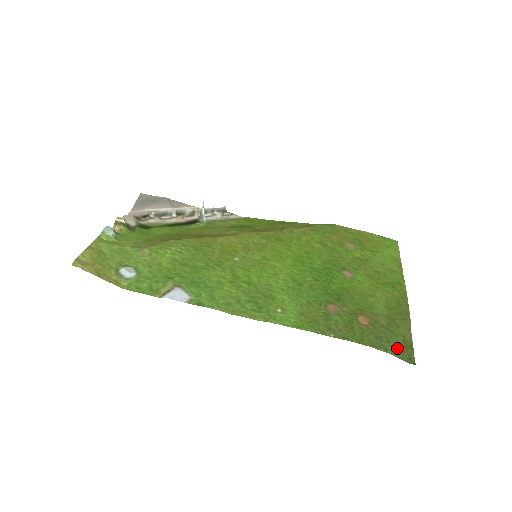
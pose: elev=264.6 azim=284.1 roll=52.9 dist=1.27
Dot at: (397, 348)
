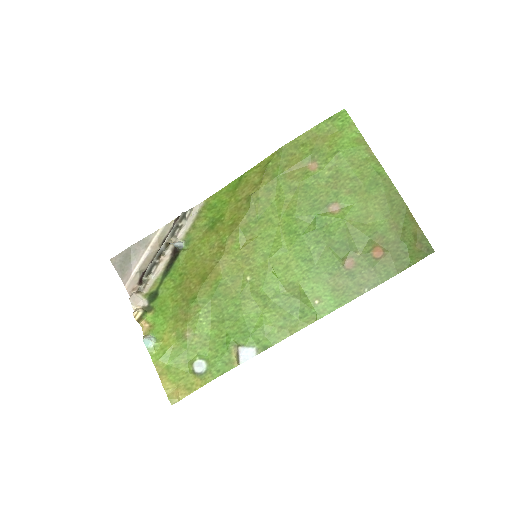
Dot at: (415, 252)
